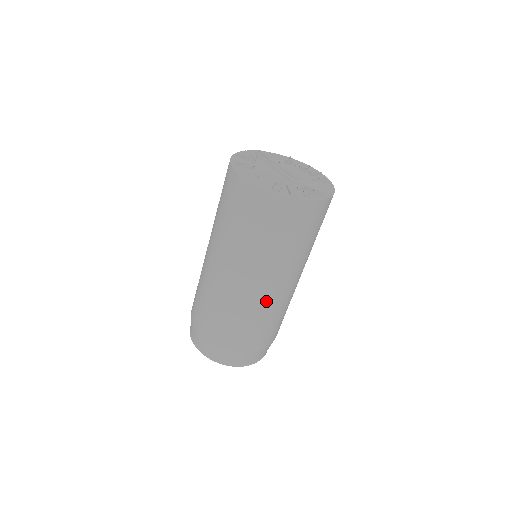
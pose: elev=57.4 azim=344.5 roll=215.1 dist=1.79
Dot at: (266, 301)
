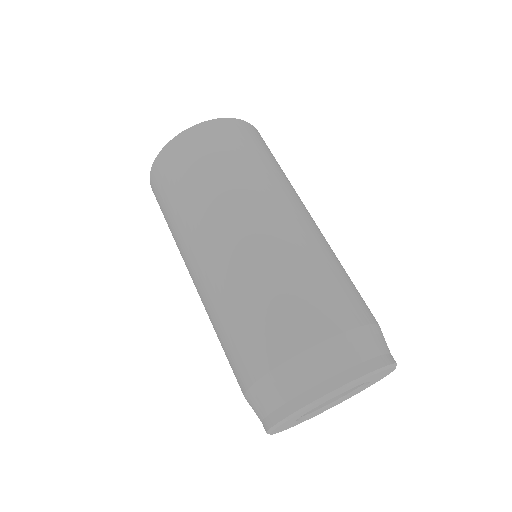
Dot at: occluded
